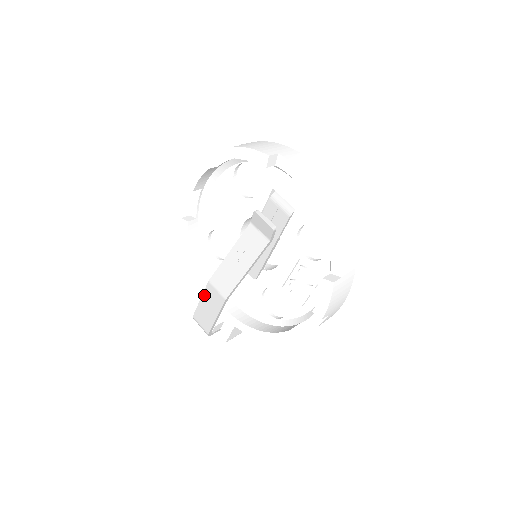
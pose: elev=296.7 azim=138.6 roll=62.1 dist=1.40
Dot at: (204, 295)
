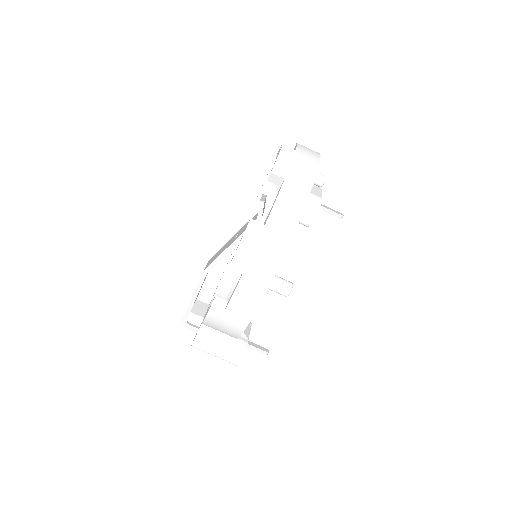
Dot at: occluded
